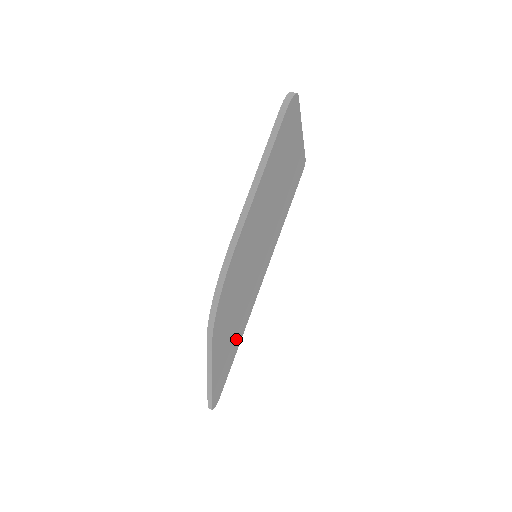
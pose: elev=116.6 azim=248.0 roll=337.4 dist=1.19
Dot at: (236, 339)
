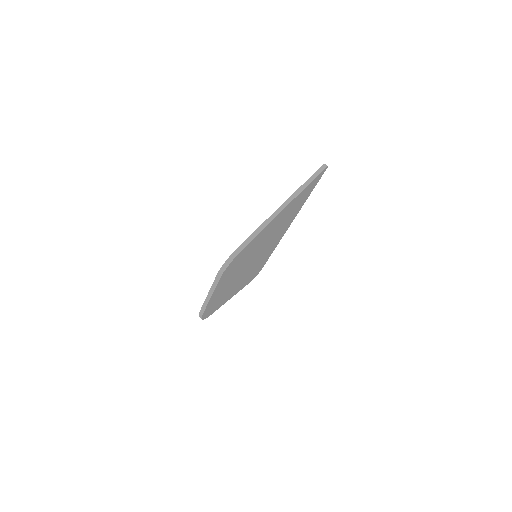
Dot at: (261, 263)
